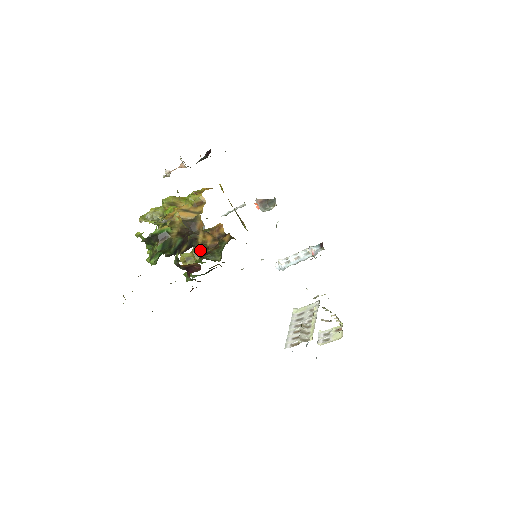
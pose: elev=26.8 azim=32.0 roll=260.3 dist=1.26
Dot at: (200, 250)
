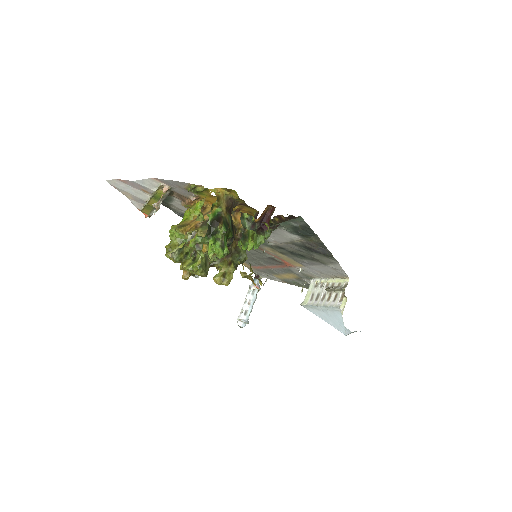
Dot at: (237, 240)
